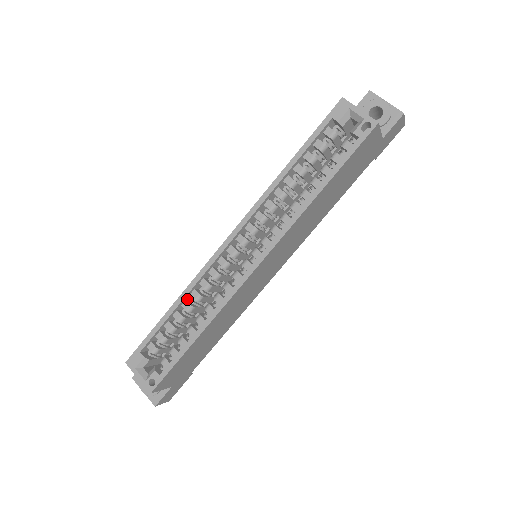
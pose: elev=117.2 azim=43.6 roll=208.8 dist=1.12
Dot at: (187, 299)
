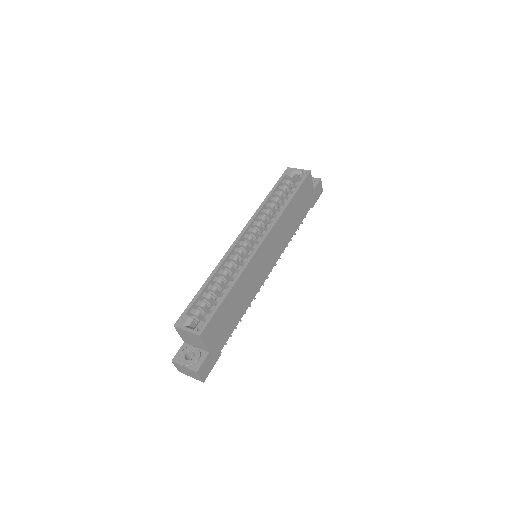
Dot at: (216, 278)
